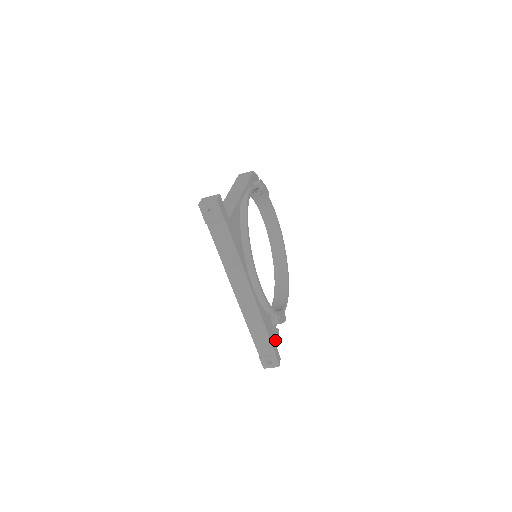
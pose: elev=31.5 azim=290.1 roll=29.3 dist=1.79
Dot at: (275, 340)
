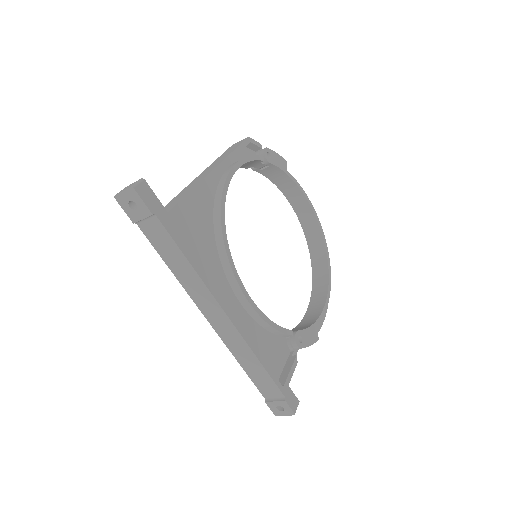
Dot at: (286, 376)
